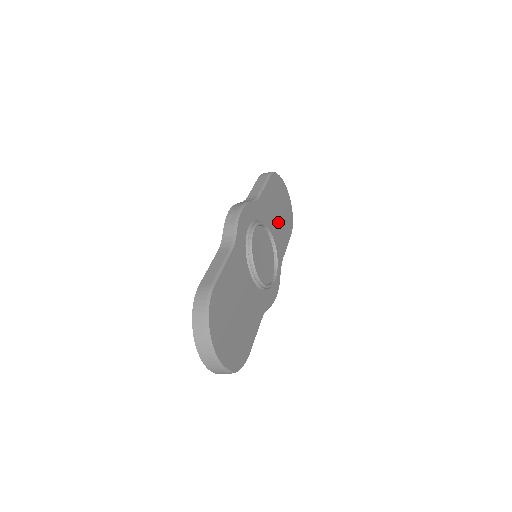
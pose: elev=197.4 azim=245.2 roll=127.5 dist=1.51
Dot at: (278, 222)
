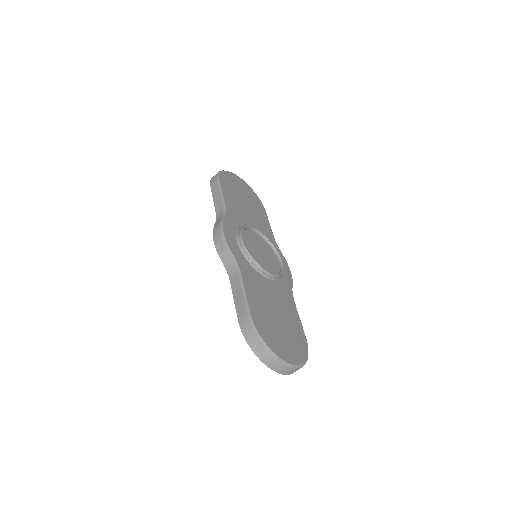
Dot at: (251, 211)
